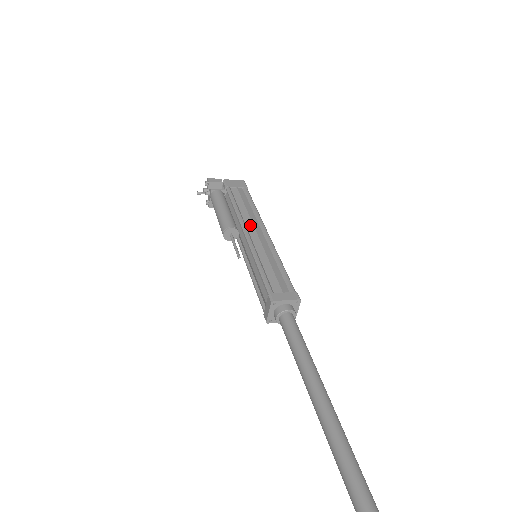
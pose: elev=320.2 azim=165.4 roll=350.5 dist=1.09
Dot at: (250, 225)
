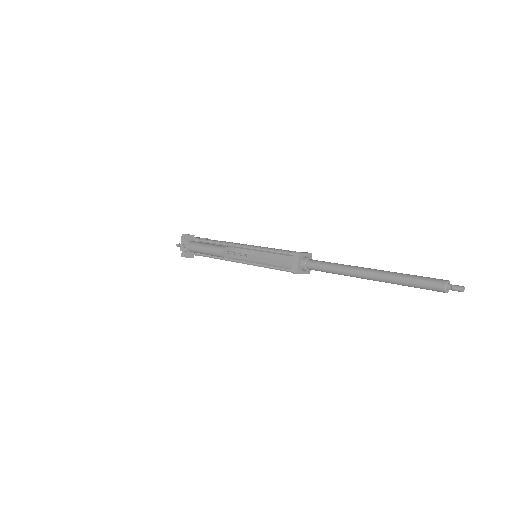
Dot at: occluded
